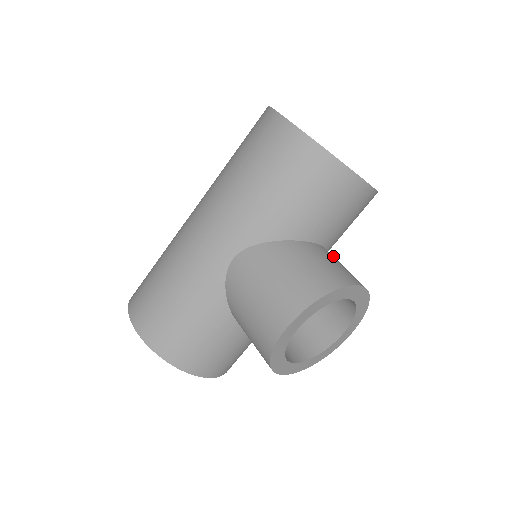
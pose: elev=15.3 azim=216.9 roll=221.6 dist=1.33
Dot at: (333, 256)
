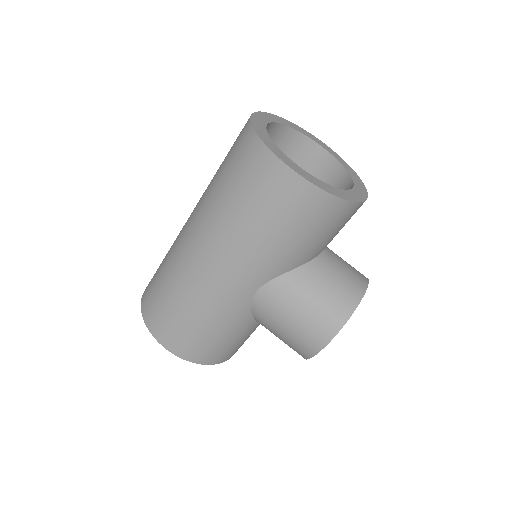
Dot at: (334, 255)
